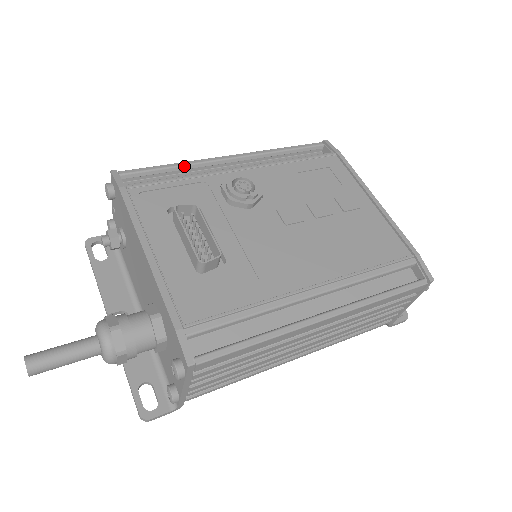
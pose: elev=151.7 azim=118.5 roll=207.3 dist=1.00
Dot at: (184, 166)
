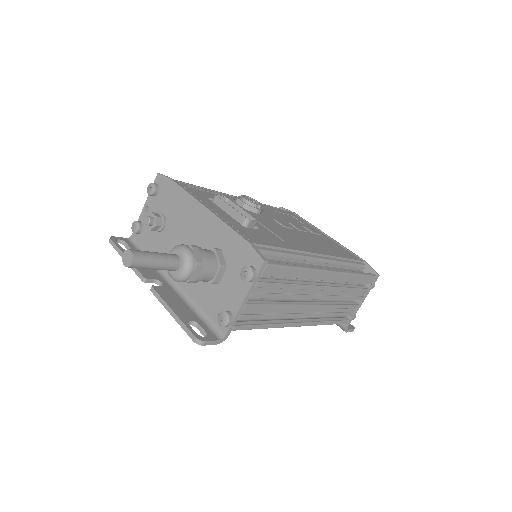
Dot at: occluded
